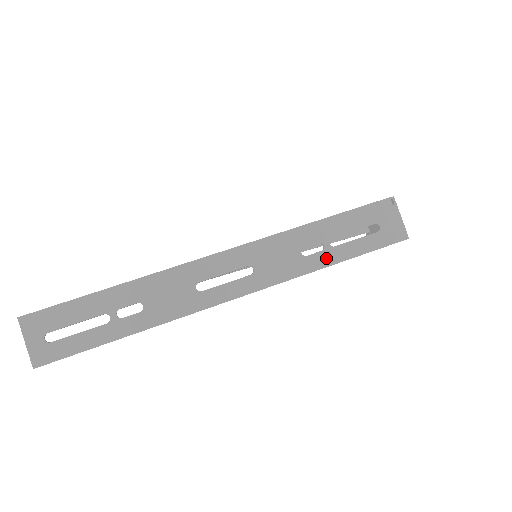
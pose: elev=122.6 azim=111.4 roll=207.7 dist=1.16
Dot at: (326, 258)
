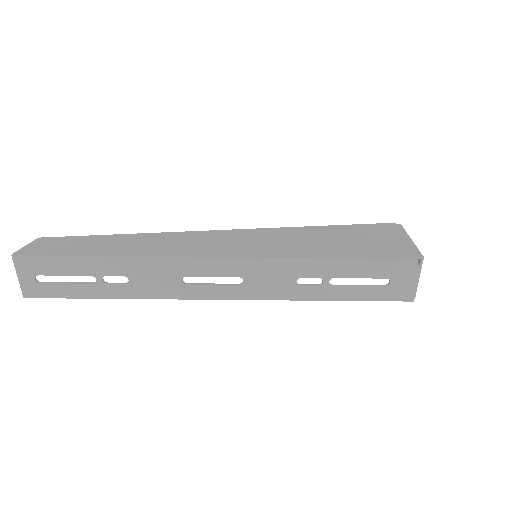
Dot at: (319, 293)
